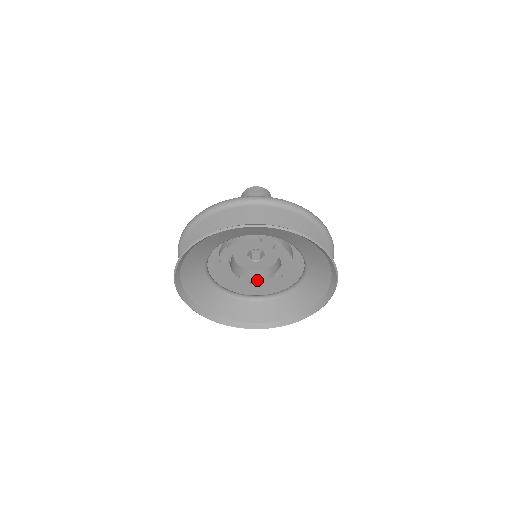
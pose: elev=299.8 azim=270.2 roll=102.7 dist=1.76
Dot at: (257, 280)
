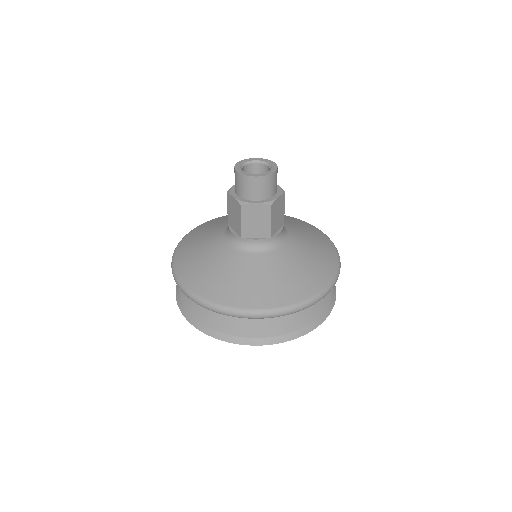
Dot at: occluded
